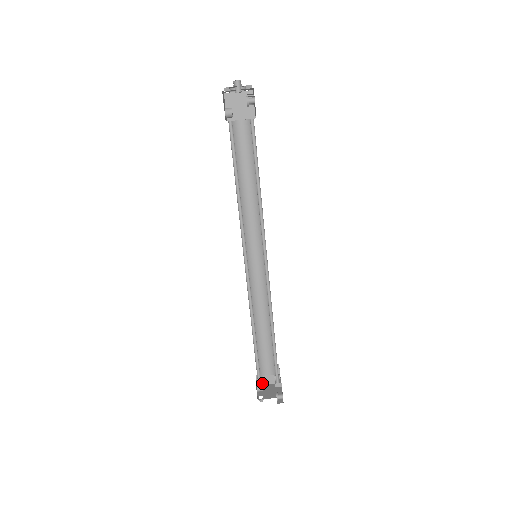
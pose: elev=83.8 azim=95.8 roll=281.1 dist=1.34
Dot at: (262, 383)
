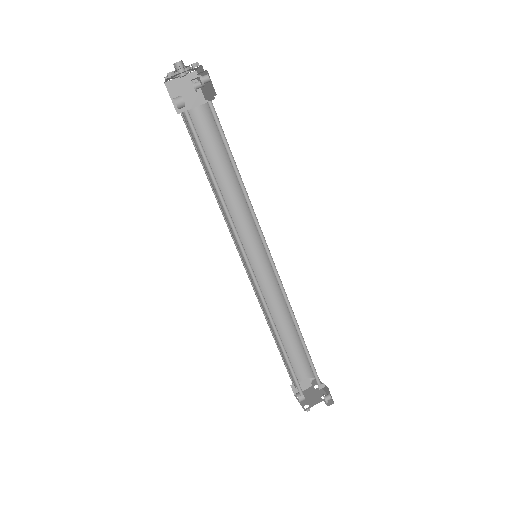
Dot at: occluded
